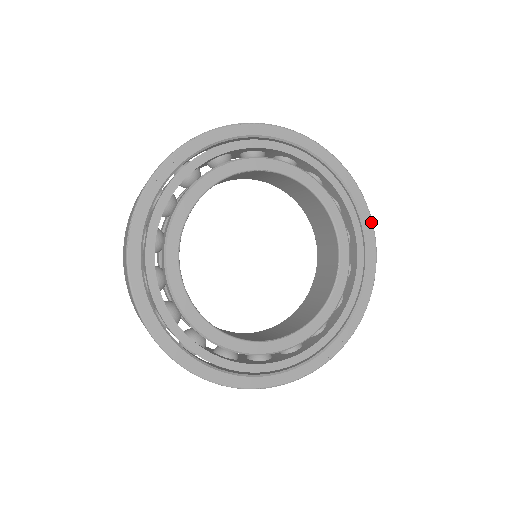
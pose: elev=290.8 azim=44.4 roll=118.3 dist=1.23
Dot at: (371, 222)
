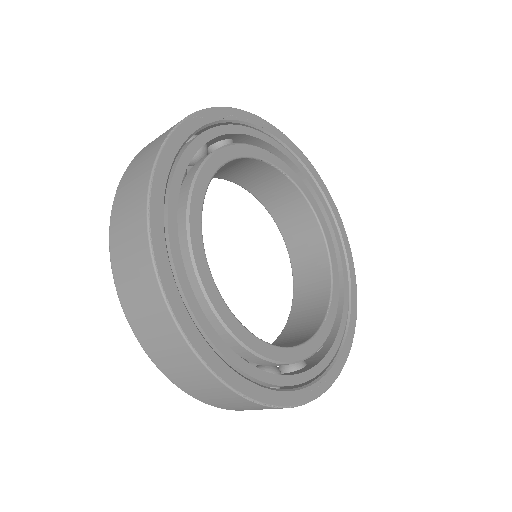
Dot at: (355, 280)
